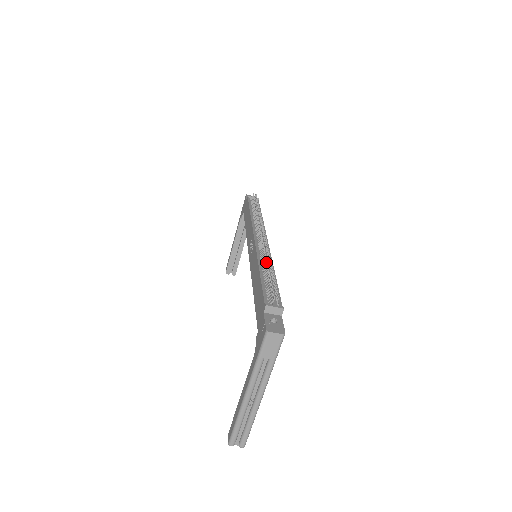
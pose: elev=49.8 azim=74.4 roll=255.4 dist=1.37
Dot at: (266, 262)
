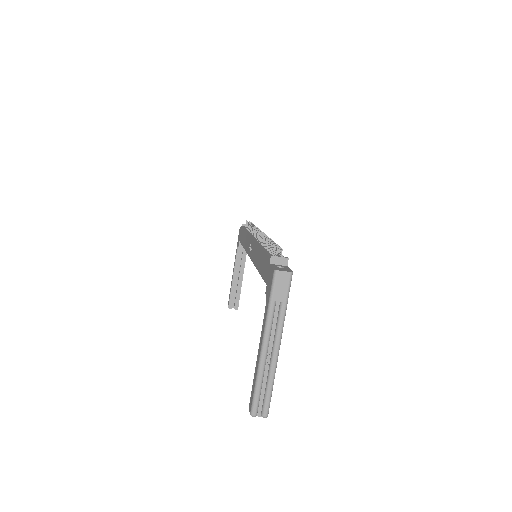
Dot at: (266, 241)
